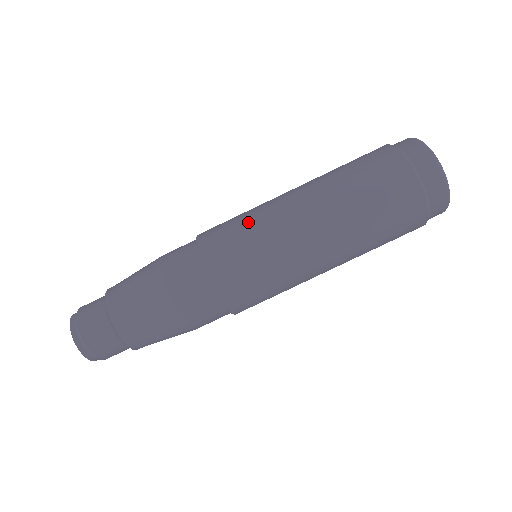
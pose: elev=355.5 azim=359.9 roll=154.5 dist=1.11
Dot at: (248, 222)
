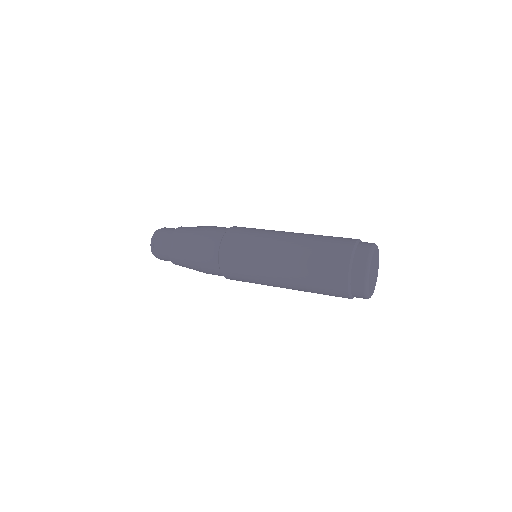
Dot at: (249, 252)
